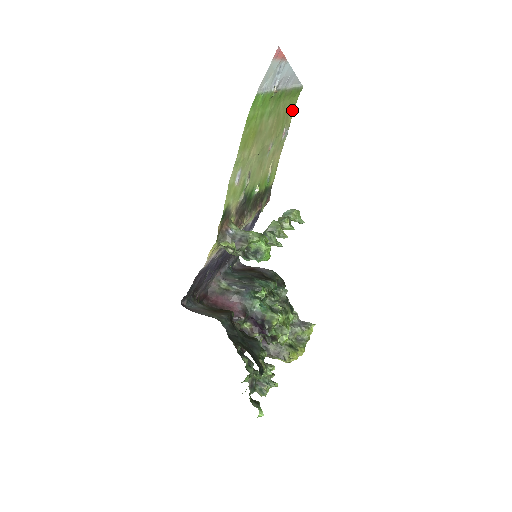
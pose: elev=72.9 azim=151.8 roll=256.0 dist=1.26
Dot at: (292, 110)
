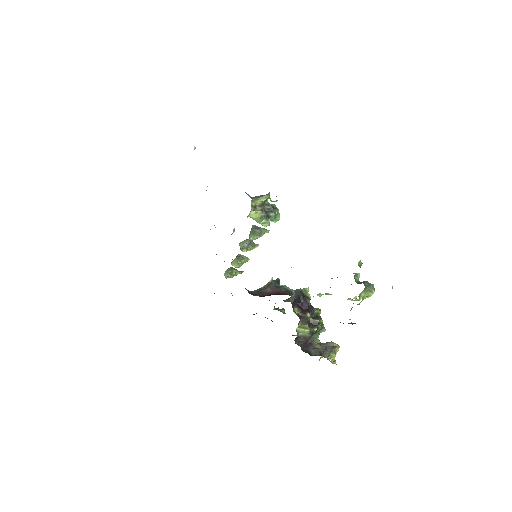
Dot at: occluded
